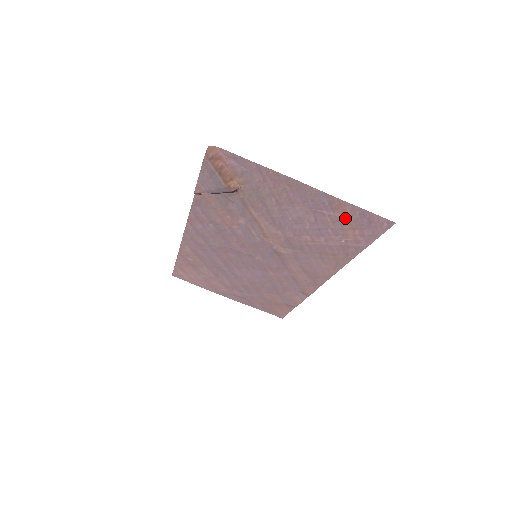
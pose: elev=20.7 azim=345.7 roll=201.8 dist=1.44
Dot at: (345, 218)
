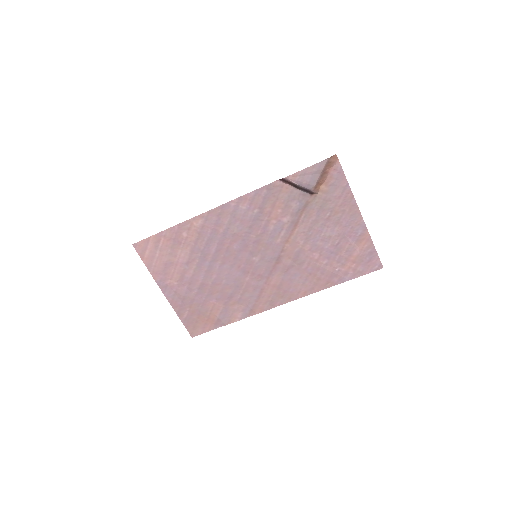
Dot at: (358, 251)
